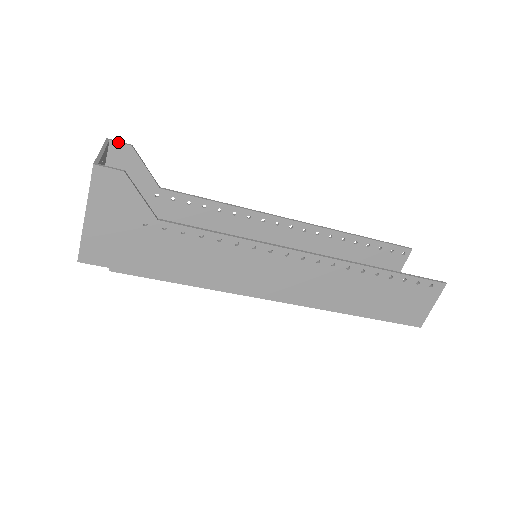
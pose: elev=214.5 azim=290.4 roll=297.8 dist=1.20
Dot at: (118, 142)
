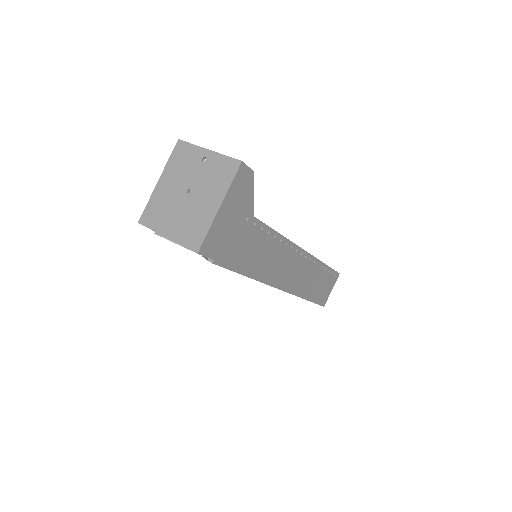
Dot at: occluded
